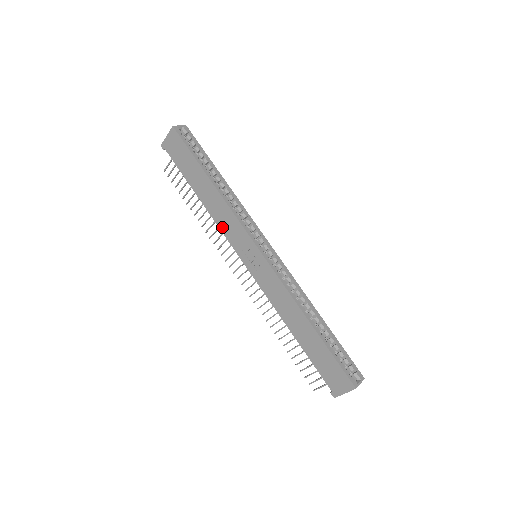
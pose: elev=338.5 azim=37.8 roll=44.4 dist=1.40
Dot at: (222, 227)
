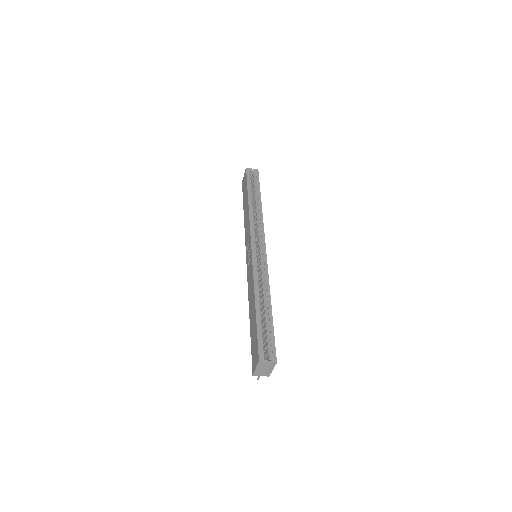
Dot at: occluded
